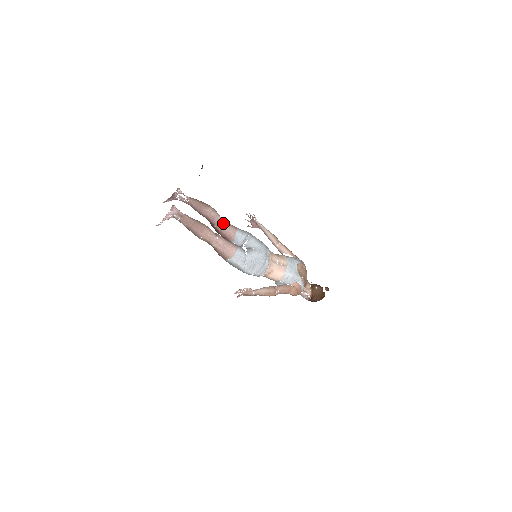
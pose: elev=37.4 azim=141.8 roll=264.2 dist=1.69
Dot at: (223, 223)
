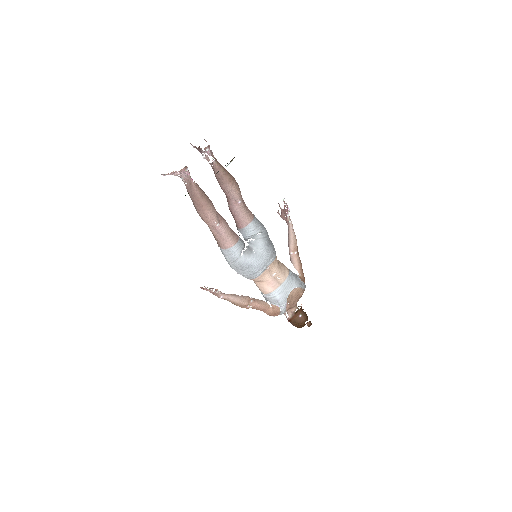
Dot at: (240, 208)
